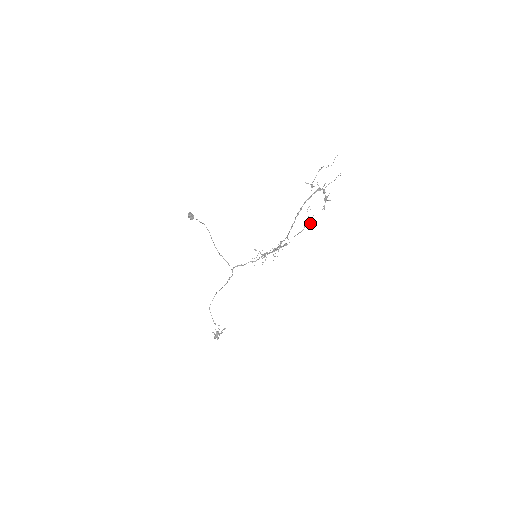
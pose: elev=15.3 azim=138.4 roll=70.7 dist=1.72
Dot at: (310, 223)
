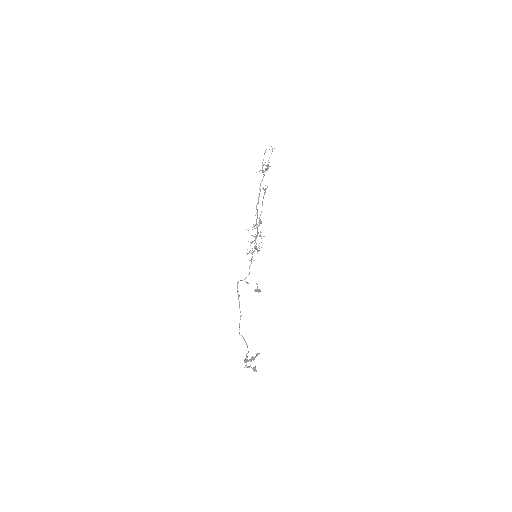
Dot at: (265, 191)
